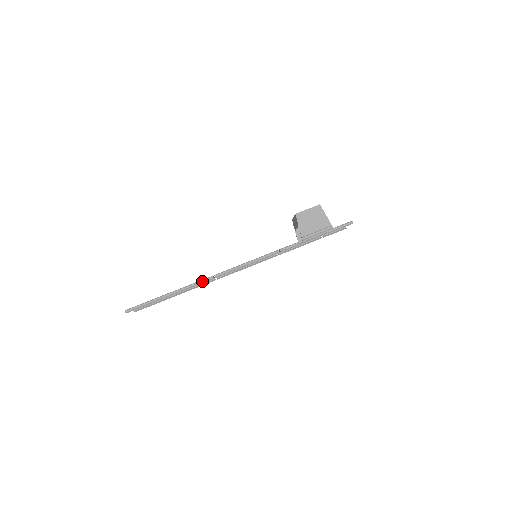
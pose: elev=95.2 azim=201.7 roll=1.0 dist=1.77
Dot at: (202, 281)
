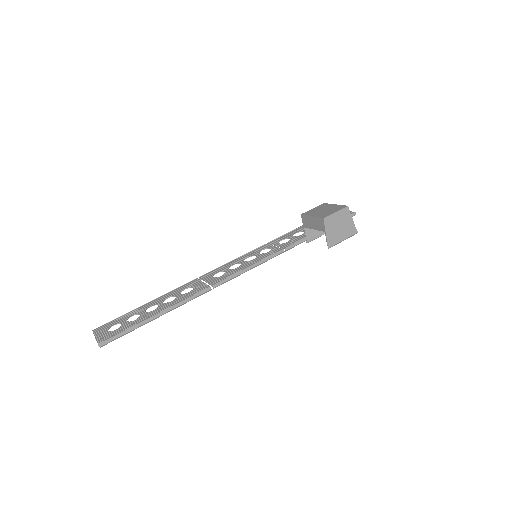
Dot at: (198, 295)
